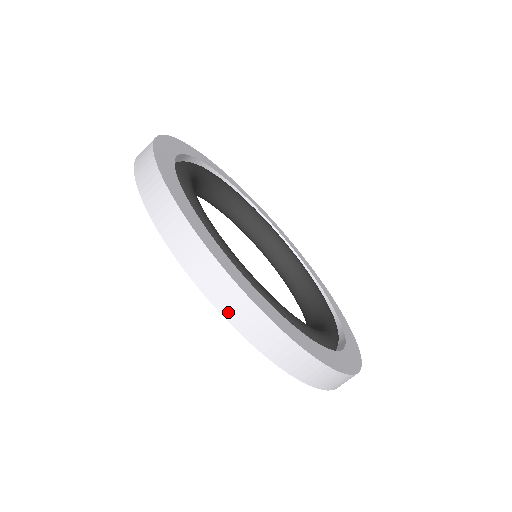
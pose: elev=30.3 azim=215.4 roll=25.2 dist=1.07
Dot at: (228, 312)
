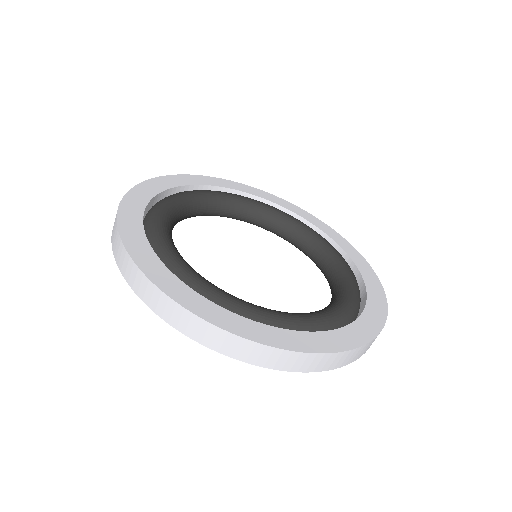
Dot at: (168, 318)
